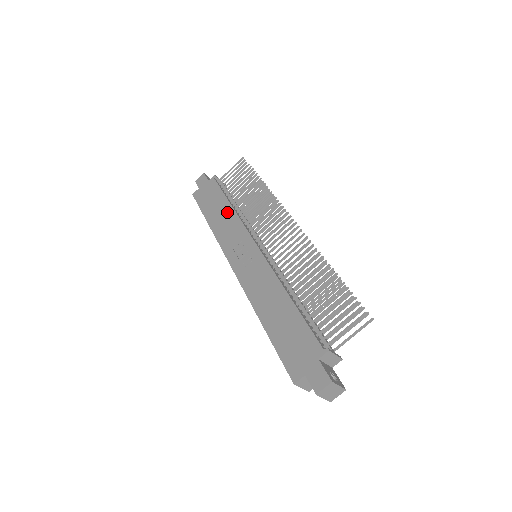
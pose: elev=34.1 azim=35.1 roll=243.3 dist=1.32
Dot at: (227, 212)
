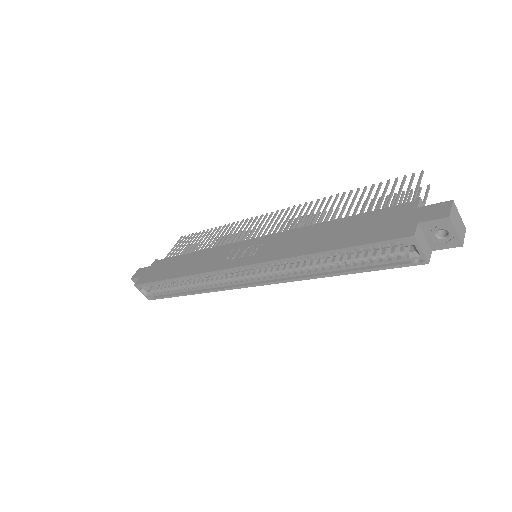
Dot at: (194, 256)
